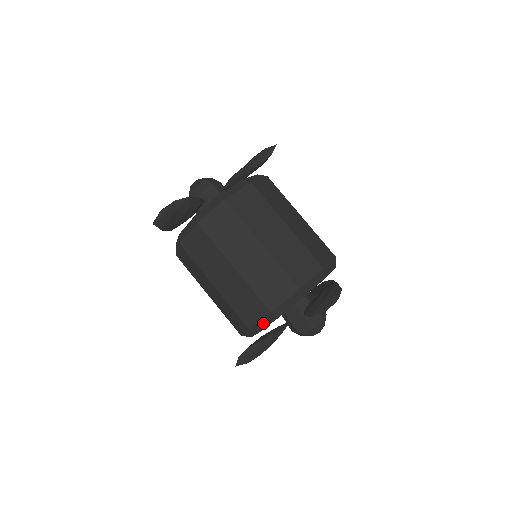
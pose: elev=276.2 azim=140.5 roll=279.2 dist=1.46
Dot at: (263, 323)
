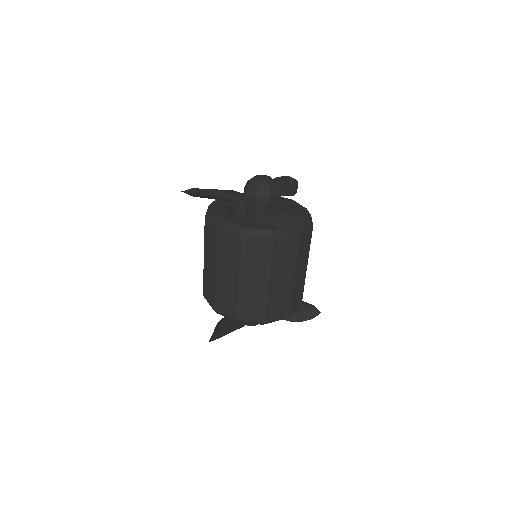
Dot at: occluded
